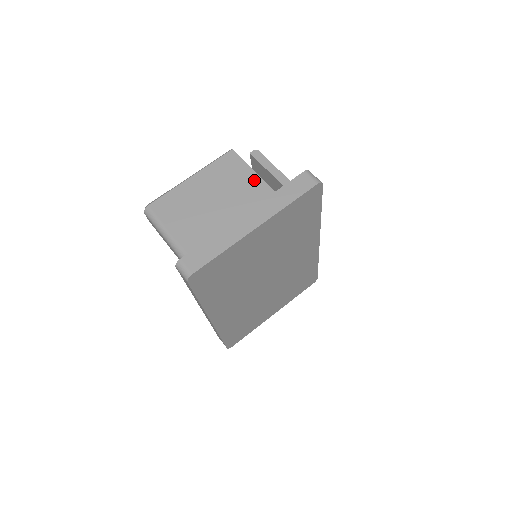
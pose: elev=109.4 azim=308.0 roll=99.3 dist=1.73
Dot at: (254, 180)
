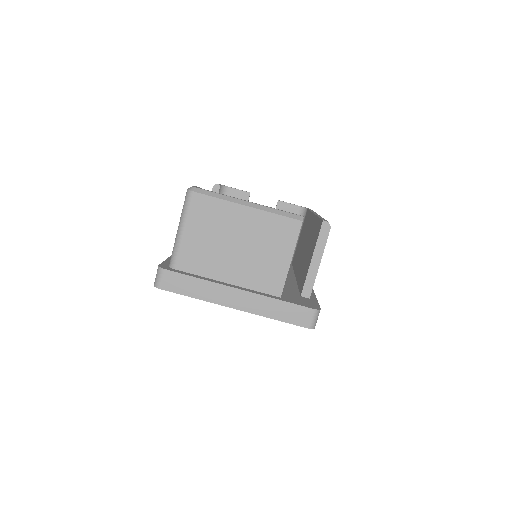
Dot at: (282, 267)
